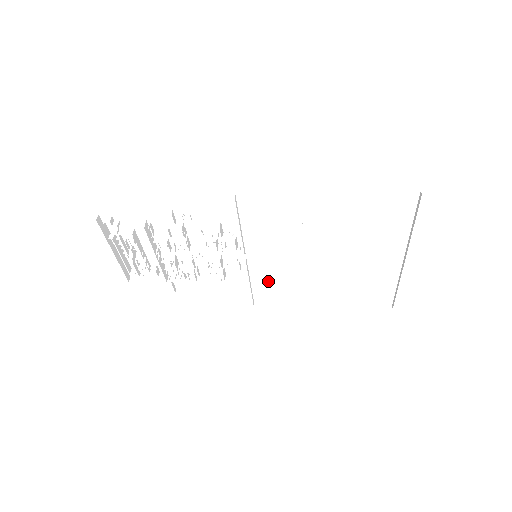
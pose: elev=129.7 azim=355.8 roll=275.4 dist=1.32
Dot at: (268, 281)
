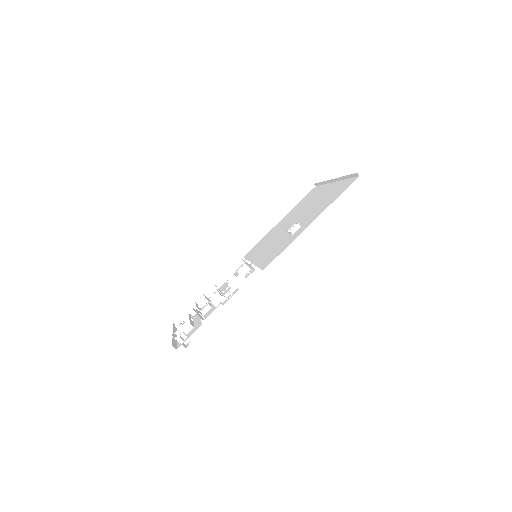
Dot at: occluded
